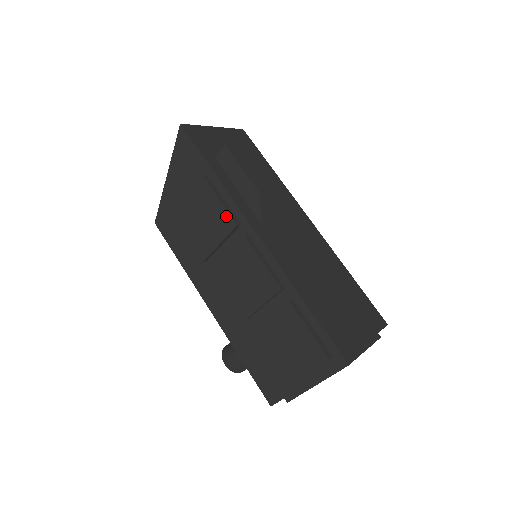
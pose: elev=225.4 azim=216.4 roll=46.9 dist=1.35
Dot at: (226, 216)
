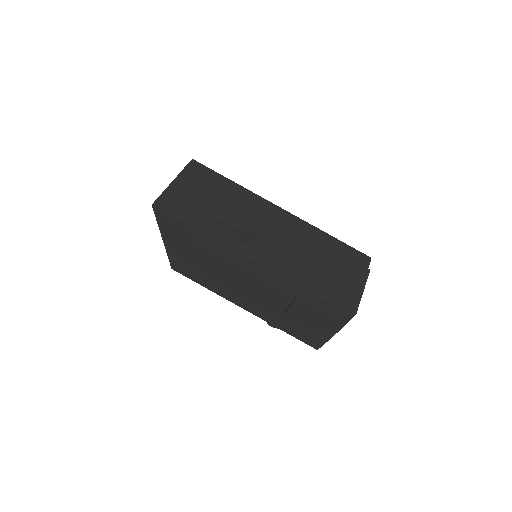
Dot at: (224, 257)
